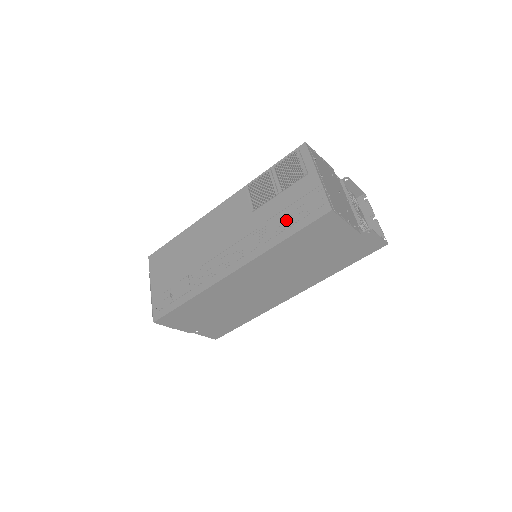
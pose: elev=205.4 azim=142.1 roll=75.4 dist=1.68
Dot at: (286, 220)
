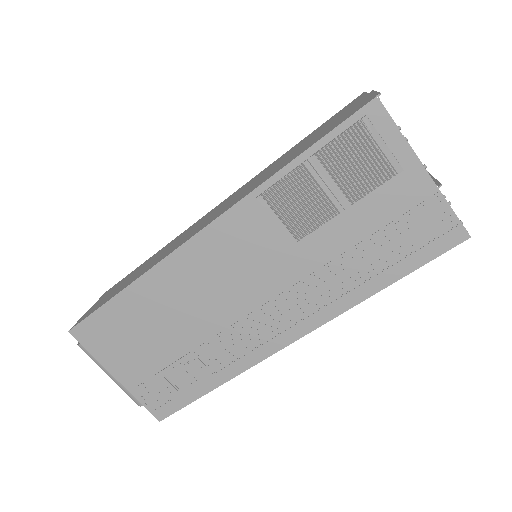
Dot at: (378, 257)
